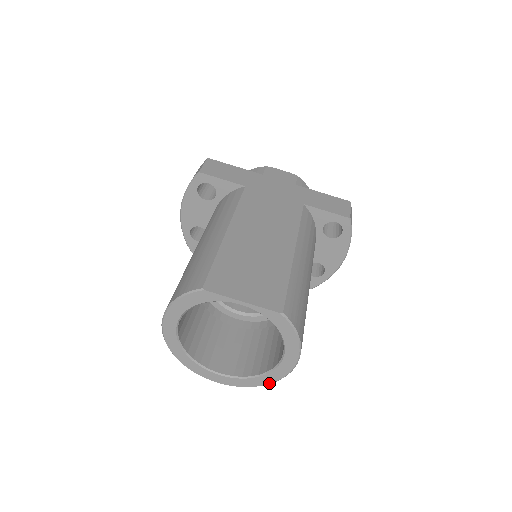
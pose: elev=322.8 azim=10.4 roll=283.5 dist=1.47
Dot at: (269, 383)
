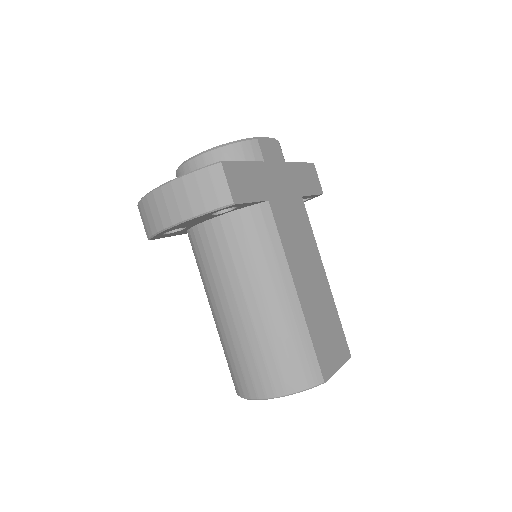
Dot at: occluded
